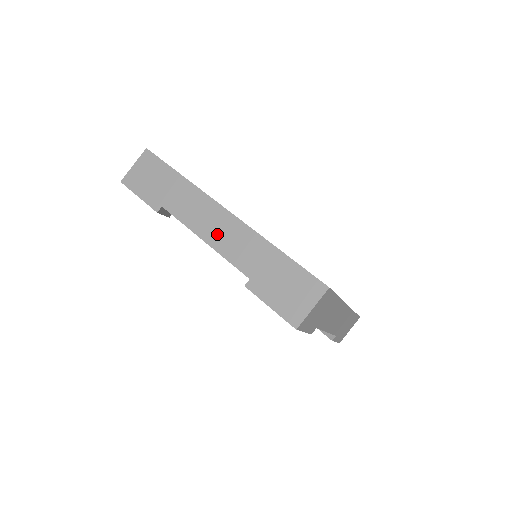
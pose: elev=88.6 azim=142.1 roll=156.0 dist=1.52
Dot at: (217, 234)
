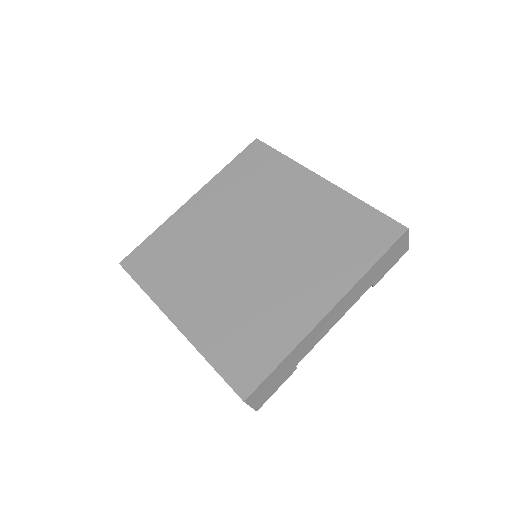
Dot at: occluded
